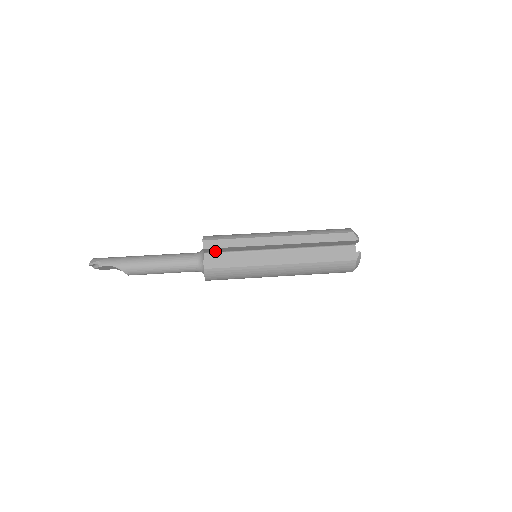
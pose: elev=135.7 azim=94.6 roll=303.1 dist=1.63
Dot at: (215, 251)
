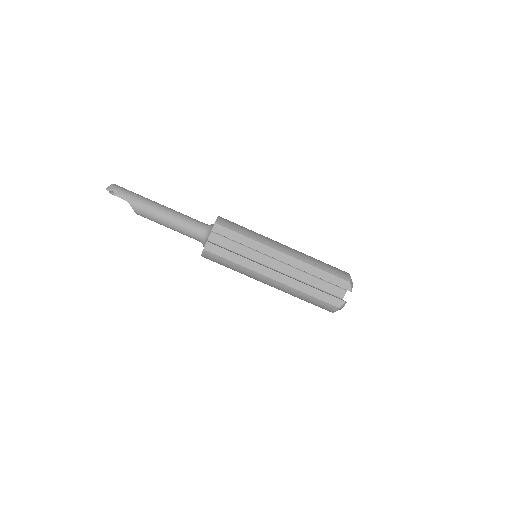
Dot at: occluded
